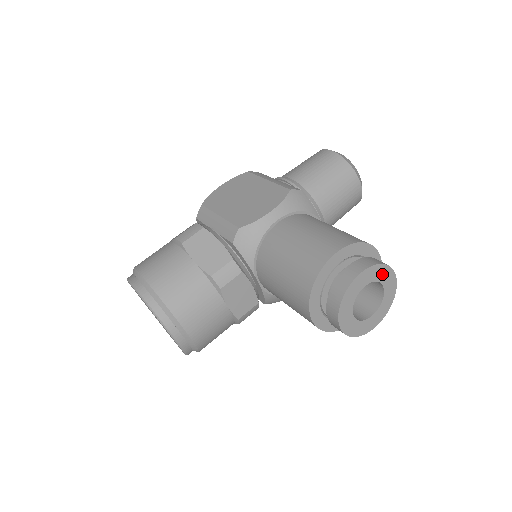
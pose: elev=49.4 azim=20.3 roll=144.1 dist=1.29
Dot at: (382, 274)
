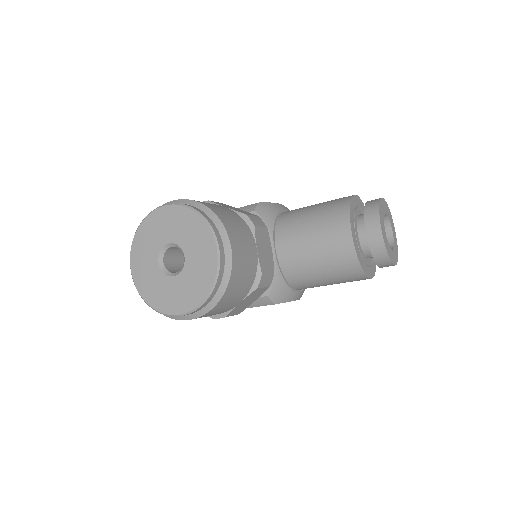
Dot at: (390, 218)
